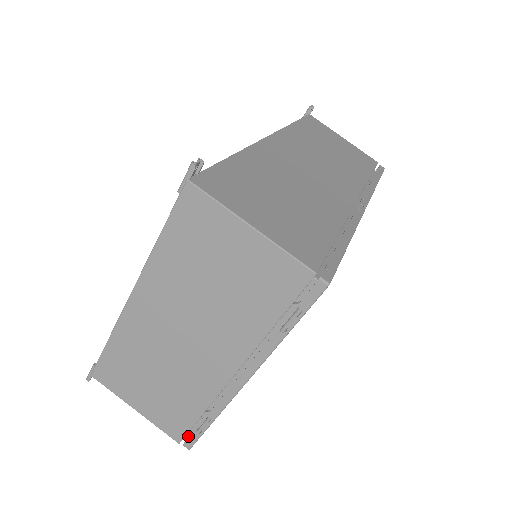
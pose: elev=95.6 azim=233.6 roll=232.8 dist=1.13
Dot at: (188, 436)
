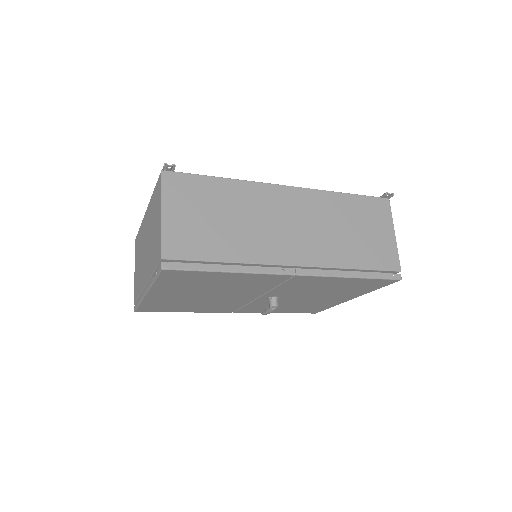
Dot at: occluded
